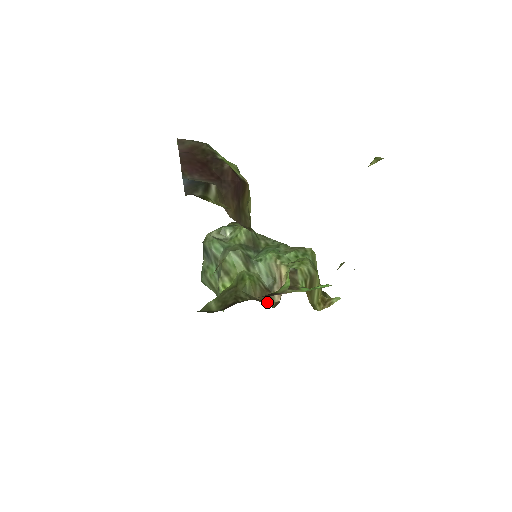
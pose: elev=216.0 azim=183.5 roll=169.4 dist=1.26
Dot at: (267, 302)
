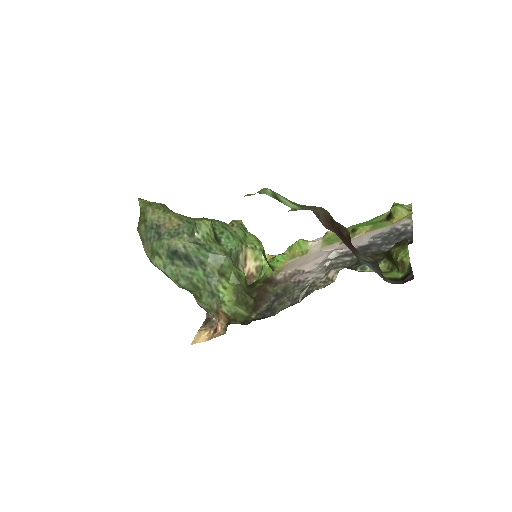
Dot at: occluded
